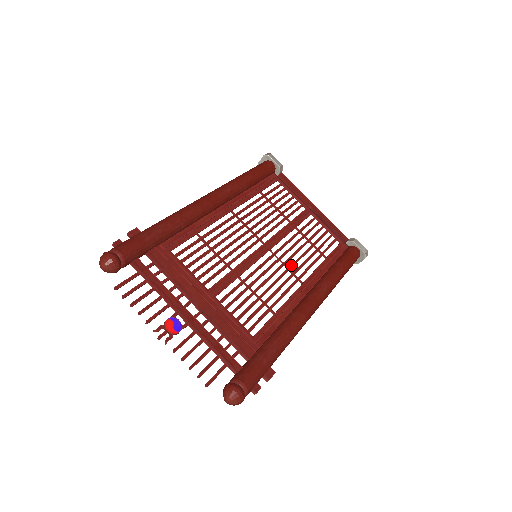
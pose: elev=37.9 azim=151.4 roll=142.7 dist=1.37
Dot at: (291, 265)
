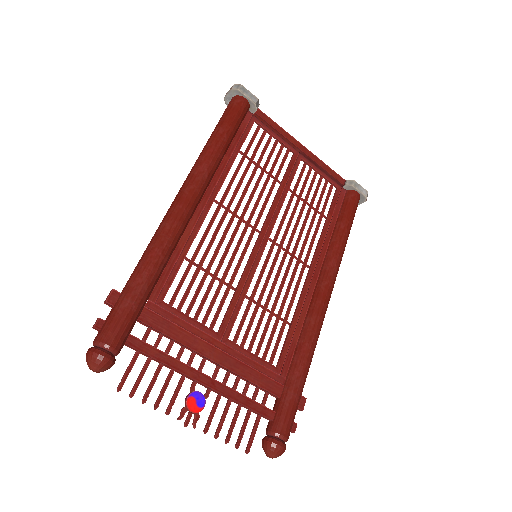
Dot at: (294, 249)
